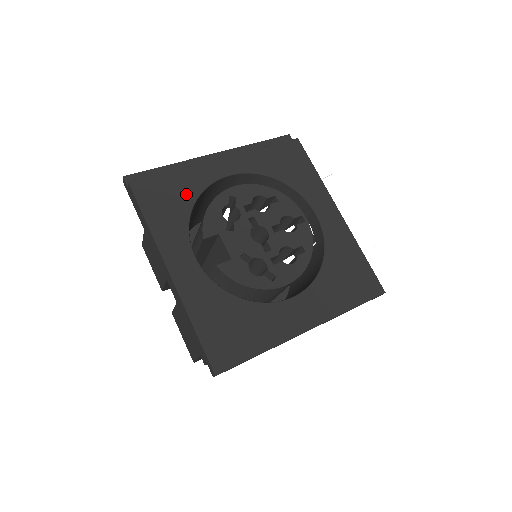
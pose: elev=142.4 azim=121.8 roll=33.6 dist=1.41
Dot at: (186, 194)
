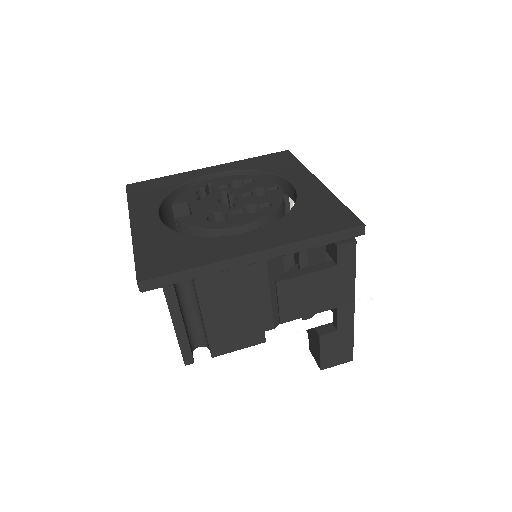
Dot at: (169, 186)
